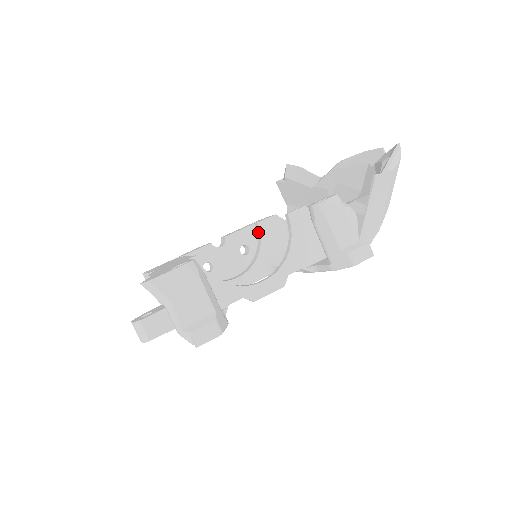
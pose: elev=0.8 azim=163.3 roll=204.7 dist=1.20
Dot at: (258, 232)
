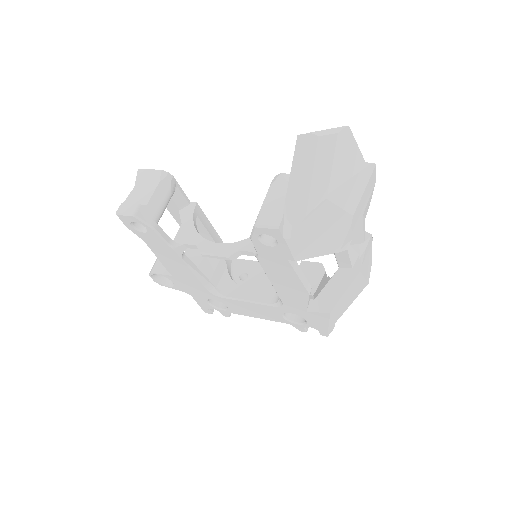
Dot at: occluded
